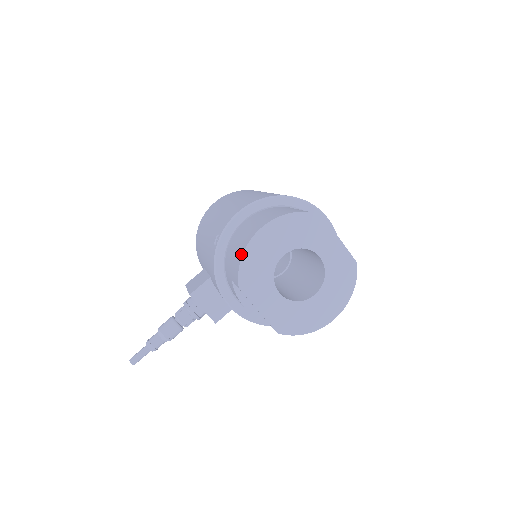
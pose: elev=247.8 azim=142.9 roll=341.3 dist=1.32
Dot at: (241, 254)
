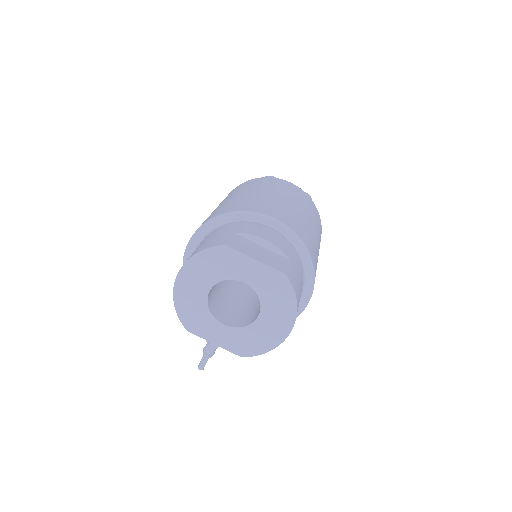
Dot at: (175, 302)
